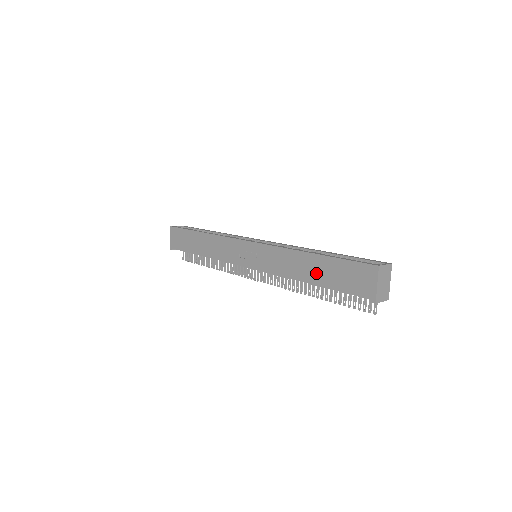
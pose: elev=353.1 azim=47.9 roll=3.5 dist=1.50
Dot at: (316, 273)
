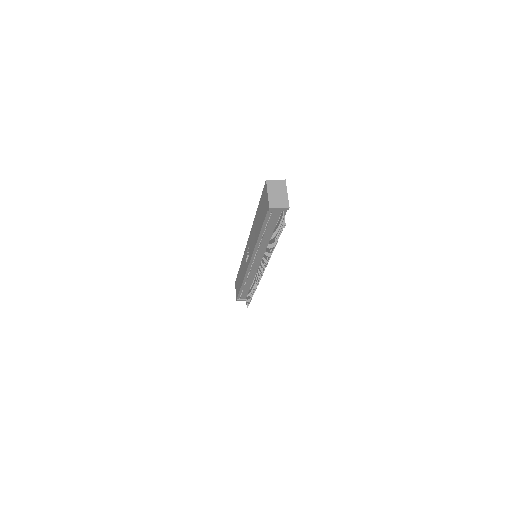
Dot at: (258, 225)
